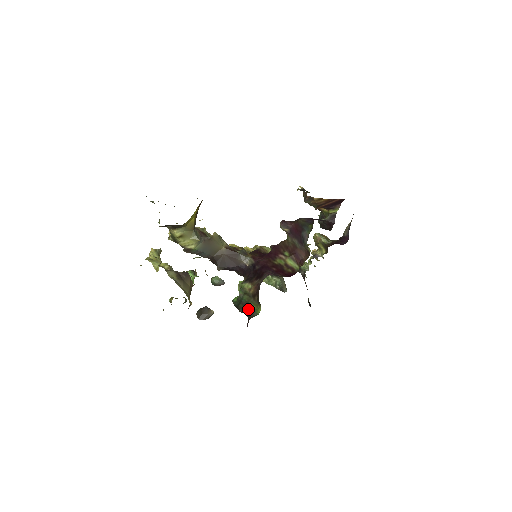
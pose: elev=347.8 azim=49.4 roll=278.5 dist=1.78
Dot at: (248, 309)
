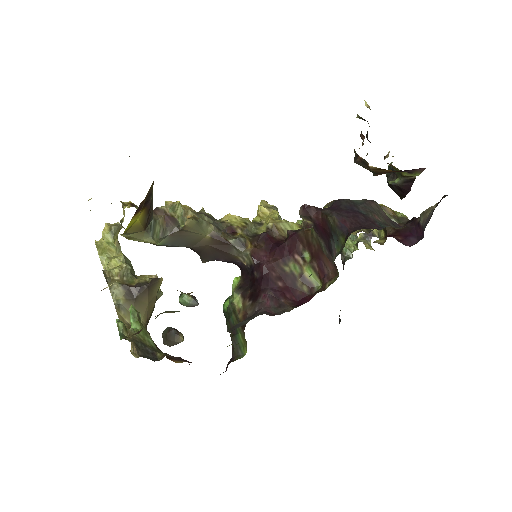
Dot at: (233, 339)
